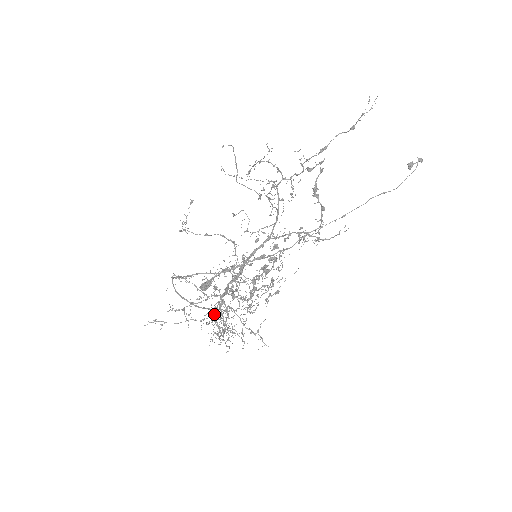
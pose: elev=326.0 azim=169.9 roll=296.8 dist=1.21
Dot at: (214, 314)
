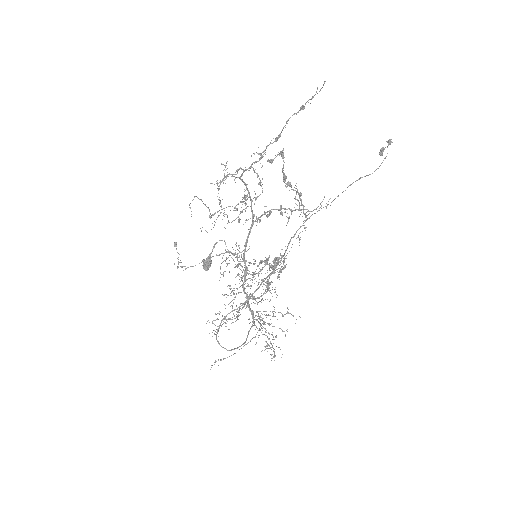
Dot at: (252, 326)
